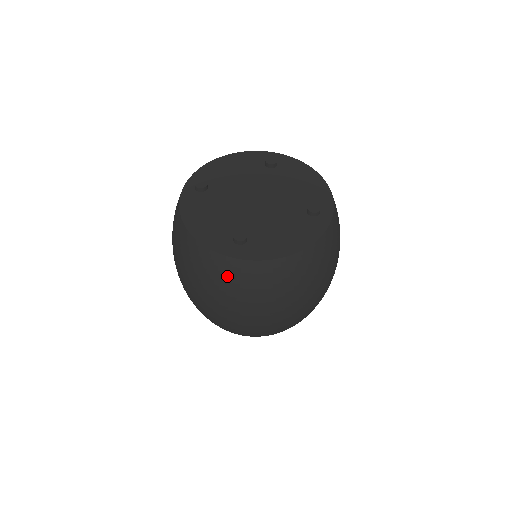
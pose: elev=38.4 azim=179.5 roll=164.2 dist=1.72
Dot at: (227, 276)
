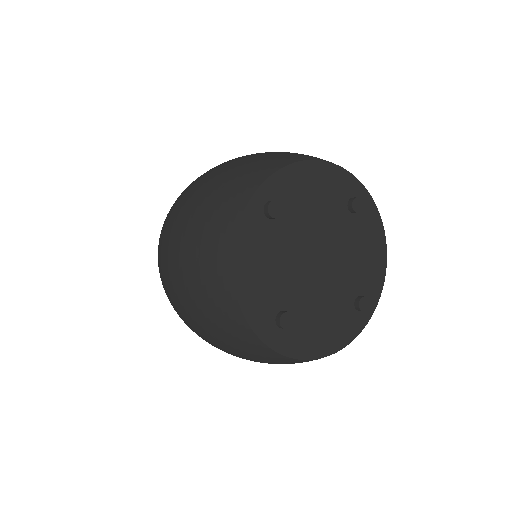
Dot at: (243, 345)
